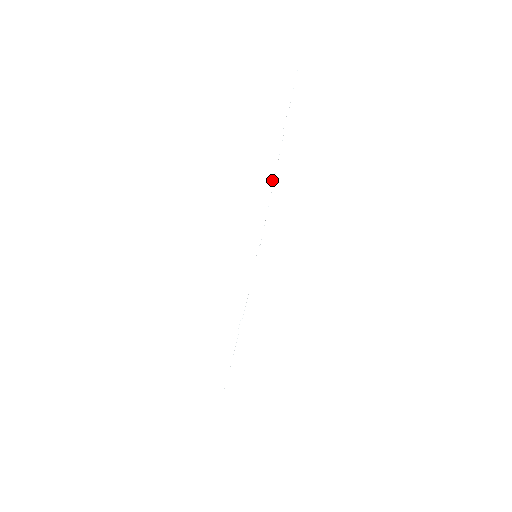
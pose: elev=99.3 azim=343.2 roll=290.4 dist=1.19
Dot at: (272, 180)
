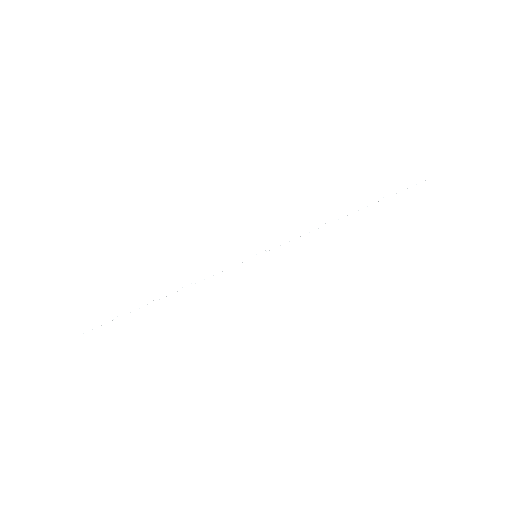
Dot at: occluded
